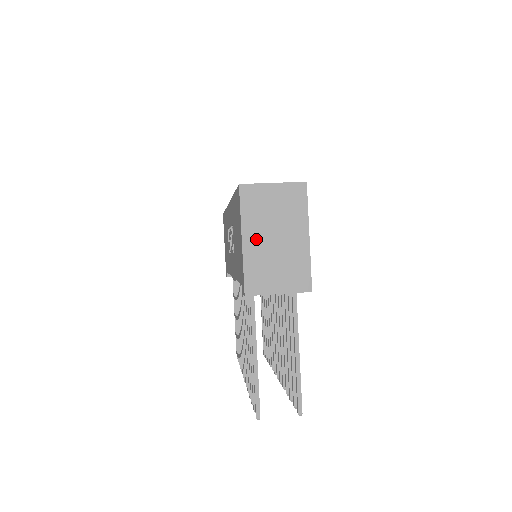
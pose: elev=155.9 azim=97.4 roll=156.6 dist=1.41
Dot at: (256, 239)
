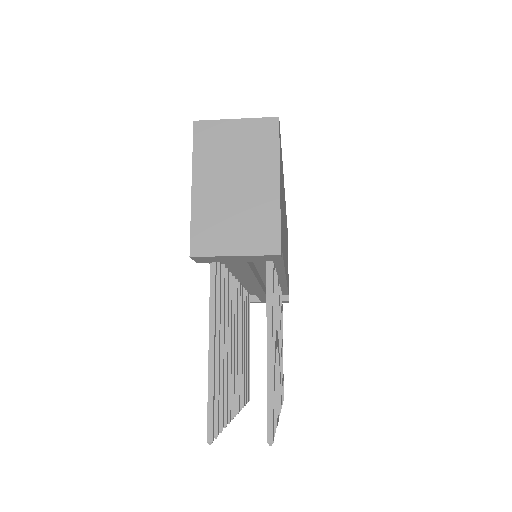
Dot at: (210, 185)
